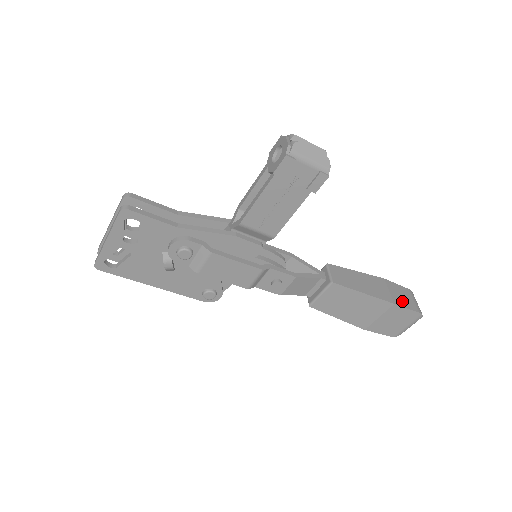
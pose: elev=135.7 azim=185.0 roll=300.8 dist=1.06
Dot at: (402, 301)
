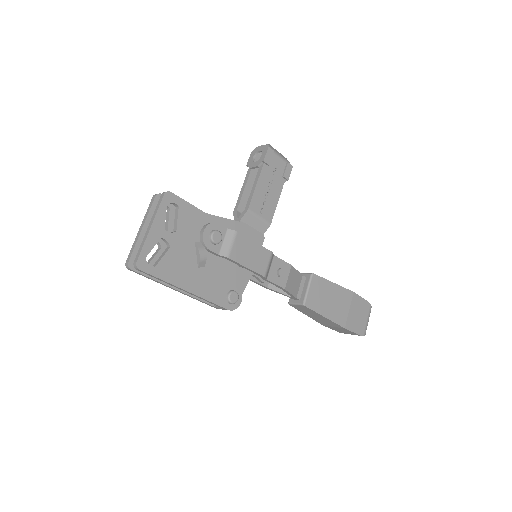
Dot at: occluded
